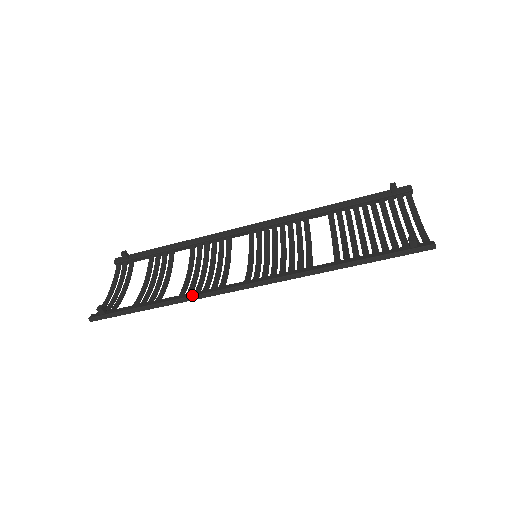
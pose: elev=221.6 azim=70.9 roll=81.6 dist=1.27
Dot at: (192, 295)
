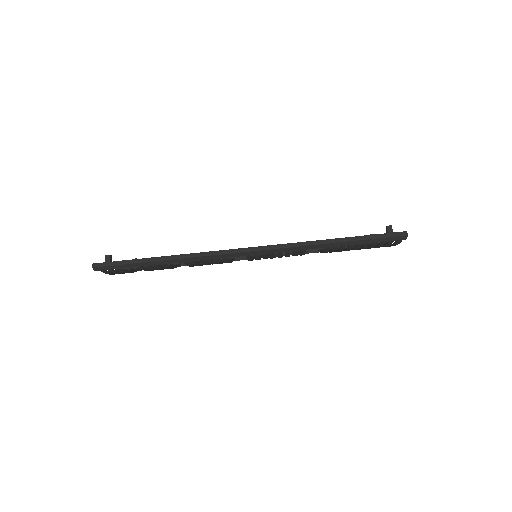
Dot at: occluded
